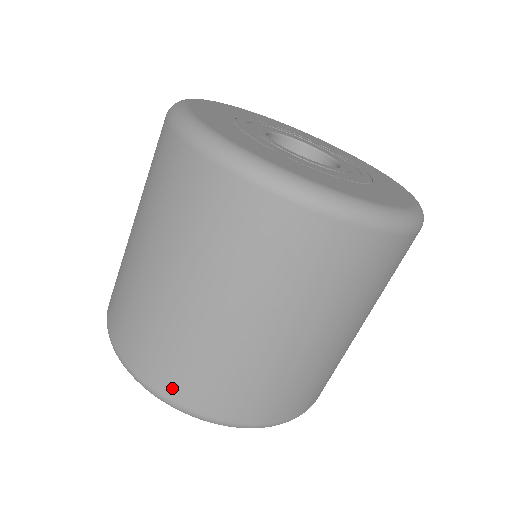
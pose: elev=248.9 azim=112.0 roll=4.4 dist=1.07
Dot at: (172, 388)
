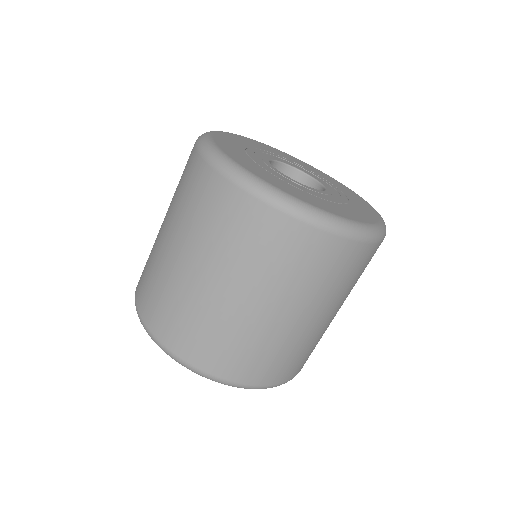
Dot at: (229, 371)
